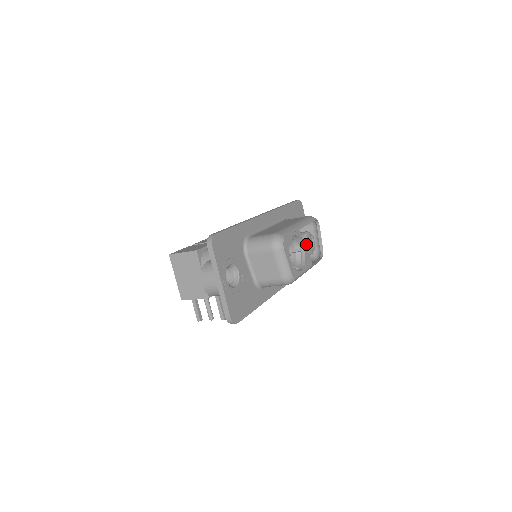
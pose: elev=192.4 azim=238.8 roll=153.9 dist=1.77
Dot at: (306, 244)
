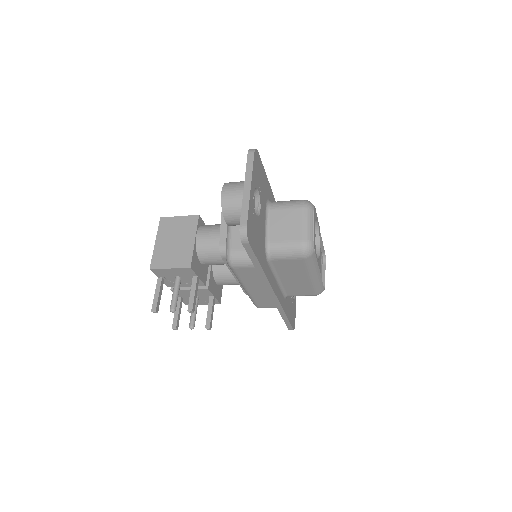
Dot at: occluded
